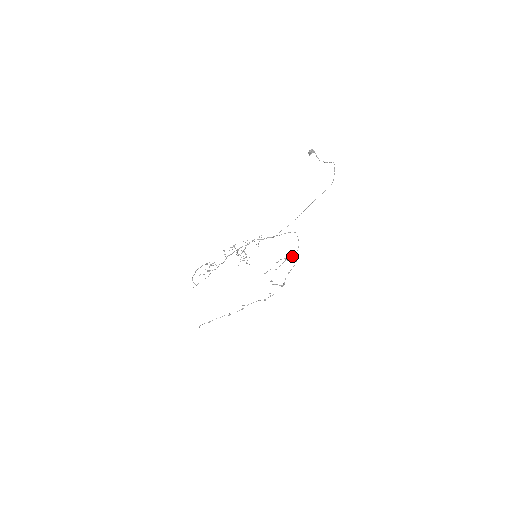
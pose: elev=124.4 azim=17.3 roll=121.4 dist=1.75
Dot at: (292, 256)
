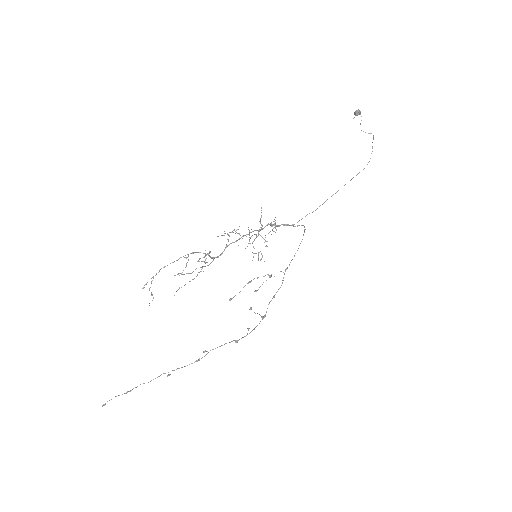
Dot at: (280, 271)
